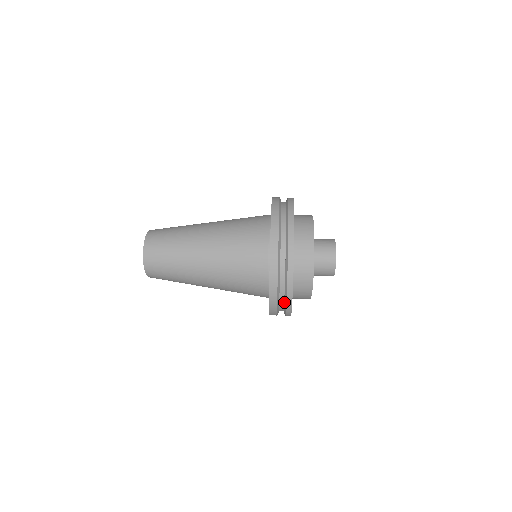
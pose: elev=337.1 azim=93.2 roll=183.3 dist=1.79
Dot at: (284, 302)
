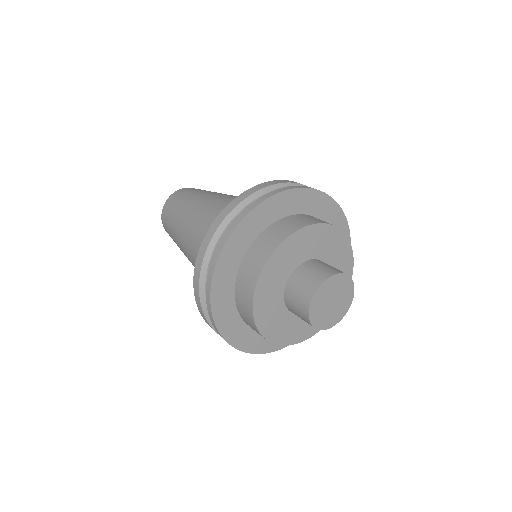
Dot at: occluded
